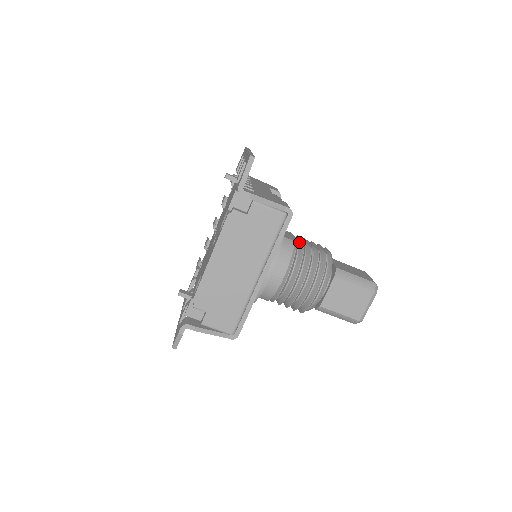
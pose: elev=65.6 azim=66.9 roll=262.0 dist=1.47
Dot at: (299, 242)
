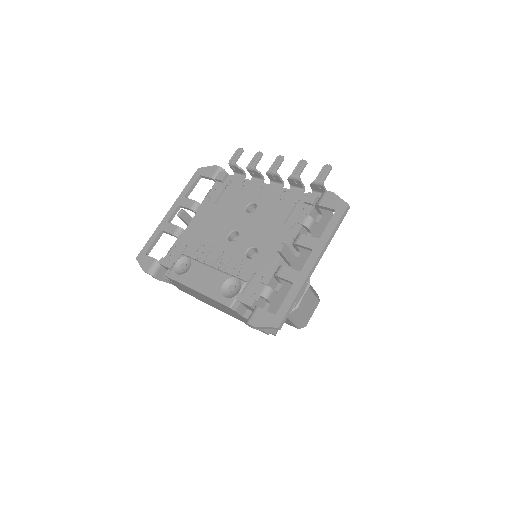
Dot at: occluded
